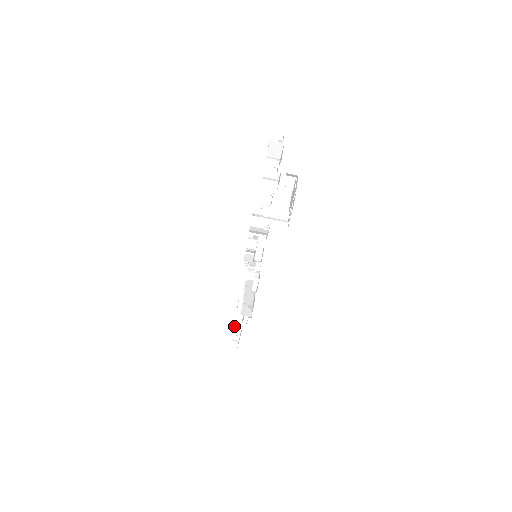
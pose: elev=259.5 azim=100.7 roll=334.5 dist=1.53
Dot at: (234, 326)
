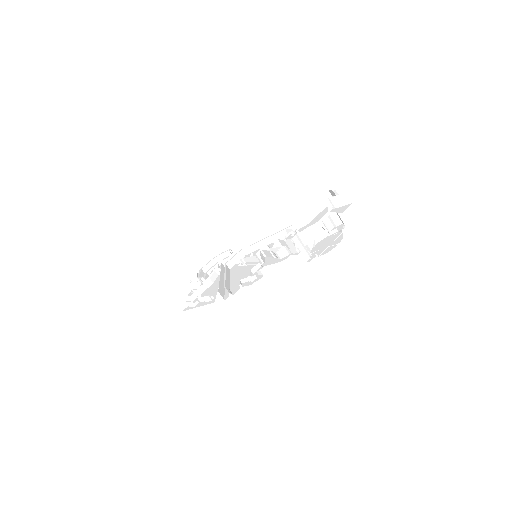
Dot at: (199, 293)
